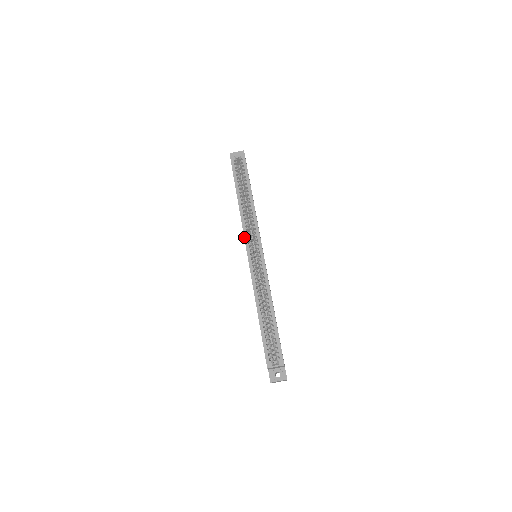
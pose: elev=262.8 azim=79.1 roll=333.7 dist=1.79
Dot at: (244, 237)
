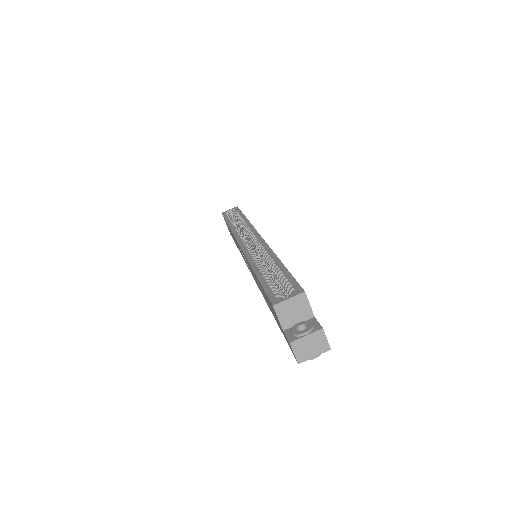
Dot at: (235, 237)
